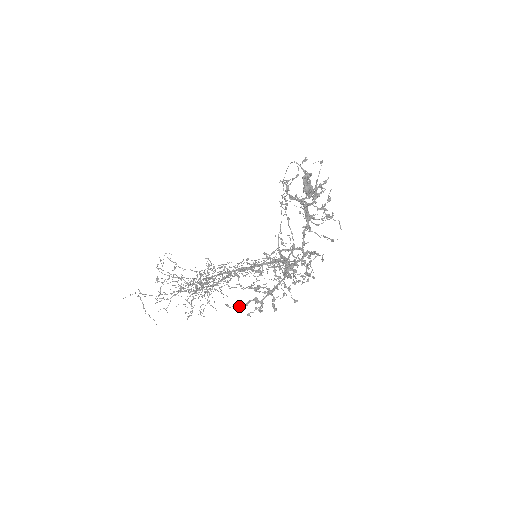
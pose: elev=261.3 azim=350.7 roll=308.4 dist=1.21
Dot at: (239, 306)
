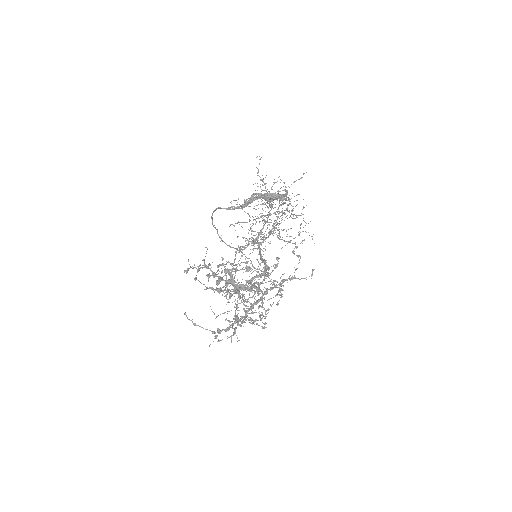
Dot at: (236, 315)
